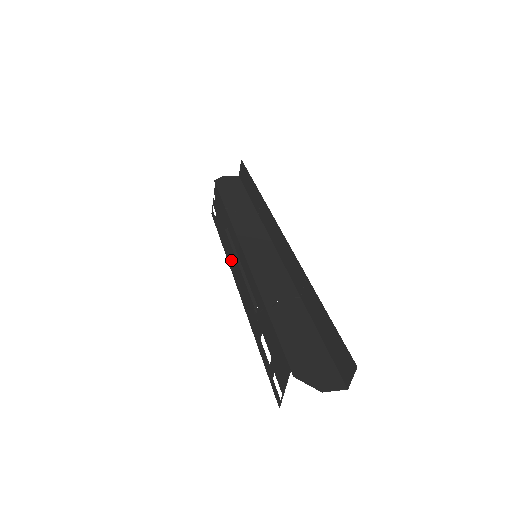
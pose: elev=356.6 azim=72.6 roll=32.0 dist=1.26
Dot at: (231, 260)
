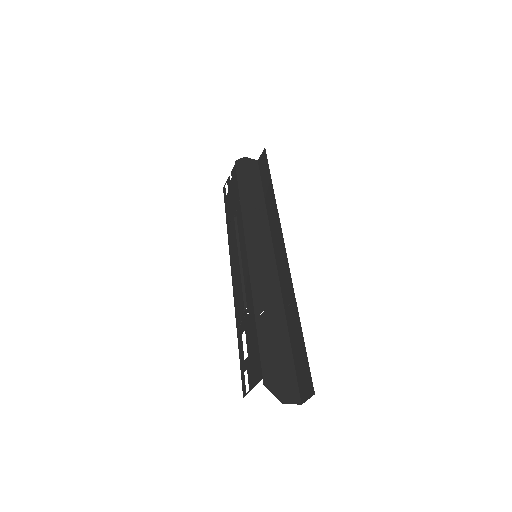
Dot at: (232, 247)
